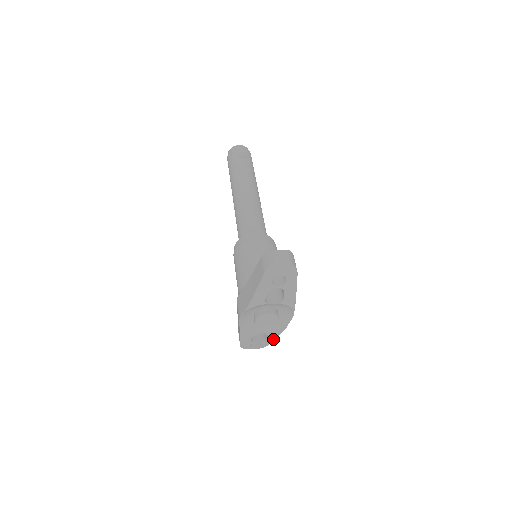
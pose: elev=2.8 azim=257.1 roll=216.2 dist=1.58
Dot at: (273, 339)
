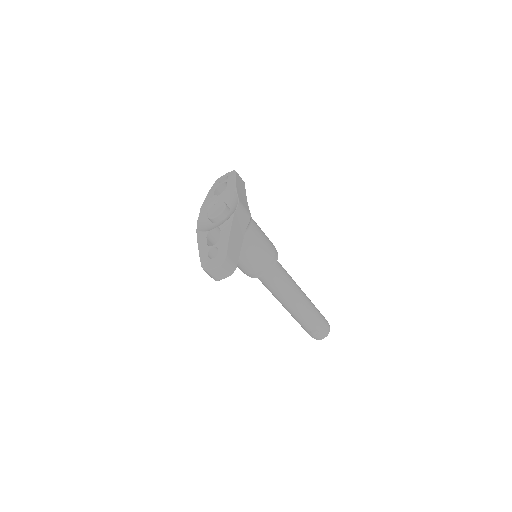
Dot at: (227, 235)
